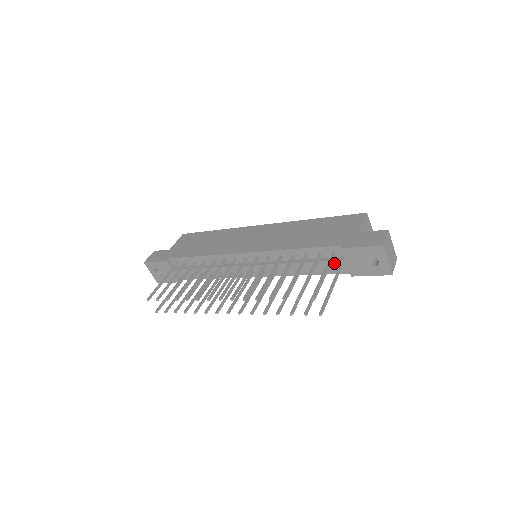
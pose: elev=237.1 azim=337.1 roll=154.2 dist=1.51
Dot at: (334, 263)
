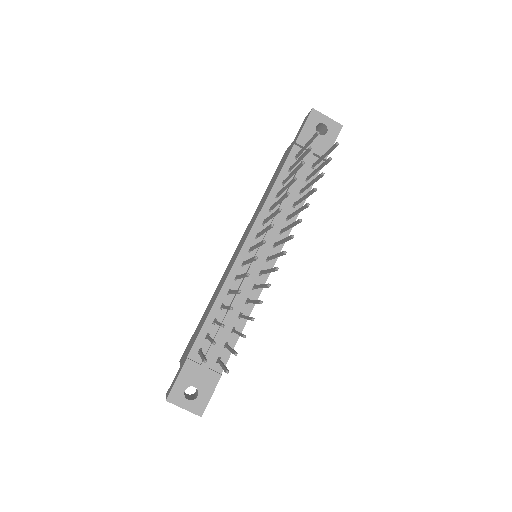
Dot at: (305, 161)
